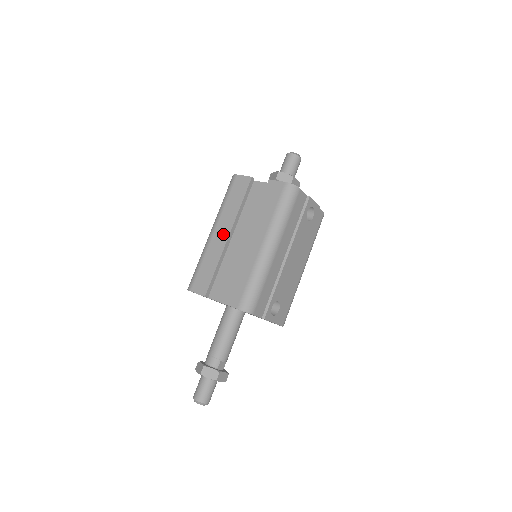
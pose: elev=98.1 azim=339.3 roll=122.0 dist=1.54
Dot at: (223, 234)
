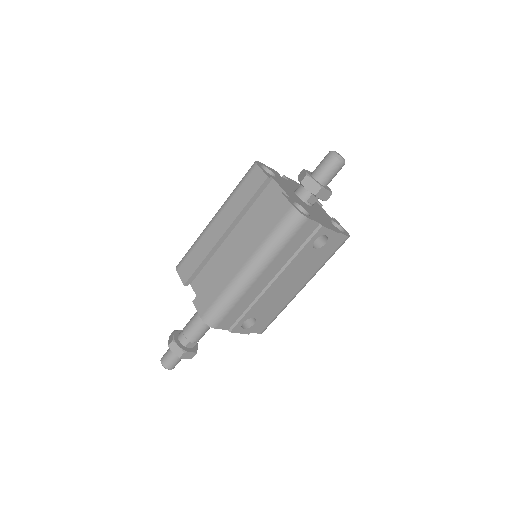
Dot at: (220, 229)
